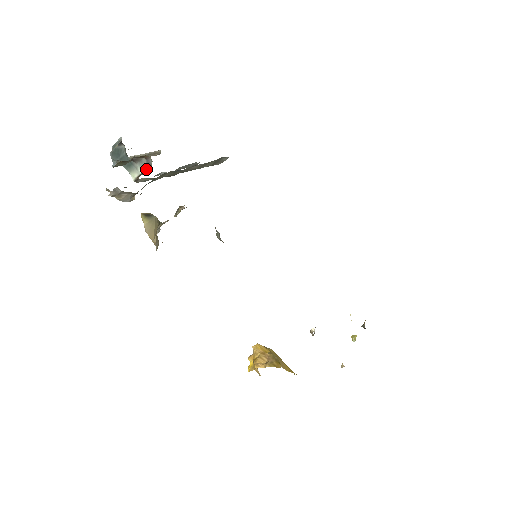
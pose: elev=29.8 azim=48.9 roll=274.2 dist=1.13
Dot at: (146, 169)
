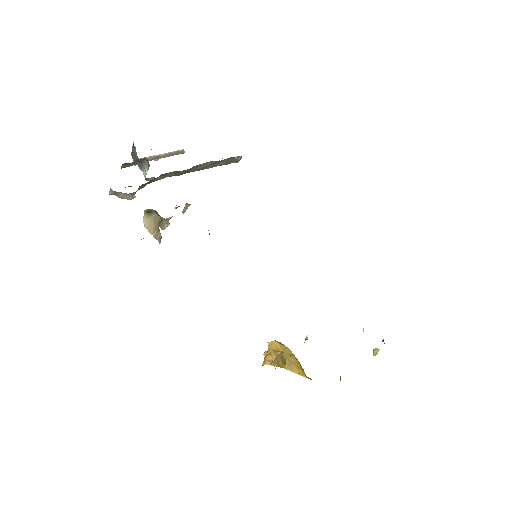
Dot at: occluded
